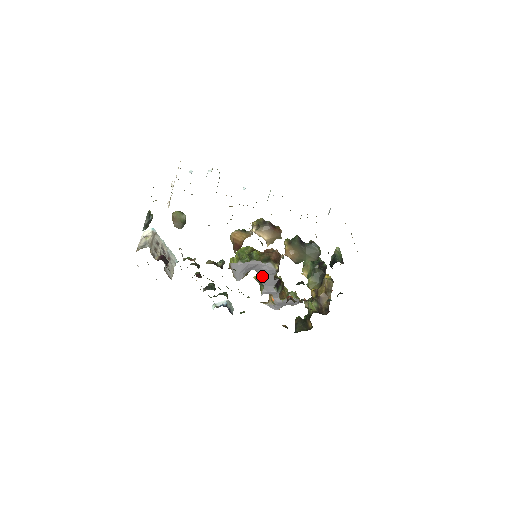
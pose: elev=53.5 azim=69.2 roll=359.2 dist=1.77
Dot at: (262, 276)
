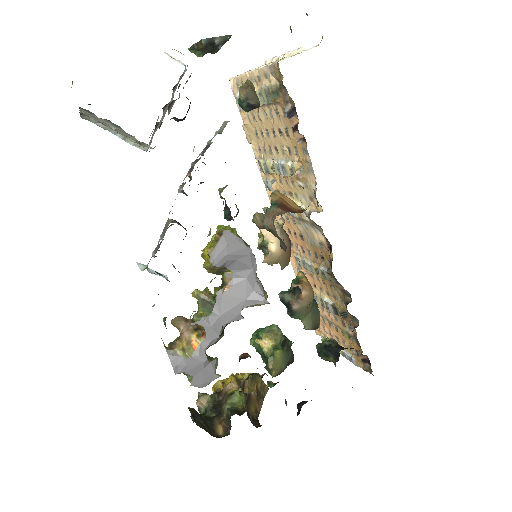
Dot at: (231, 293)
